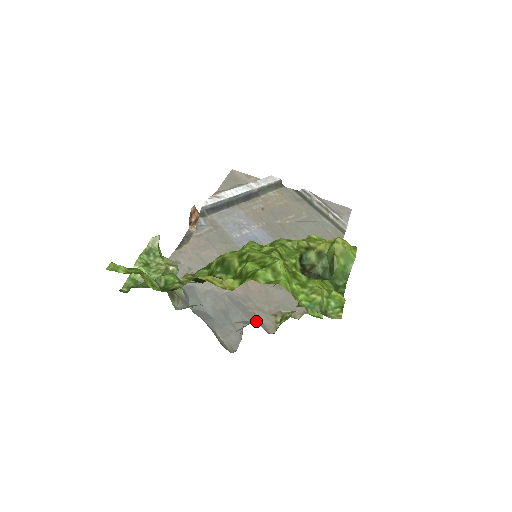
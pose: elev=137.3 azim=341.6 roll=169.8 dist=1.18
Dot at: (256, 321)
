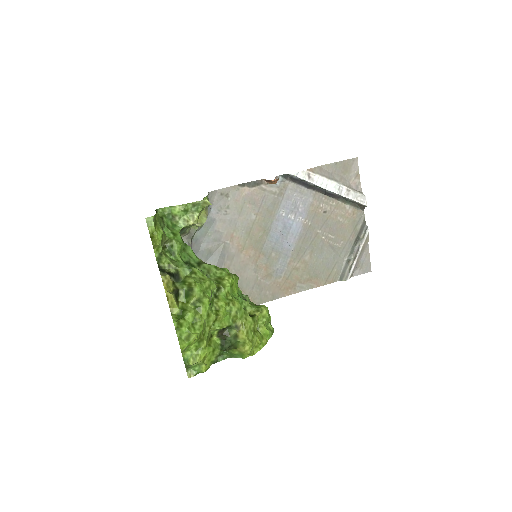
Dot at: occluded
